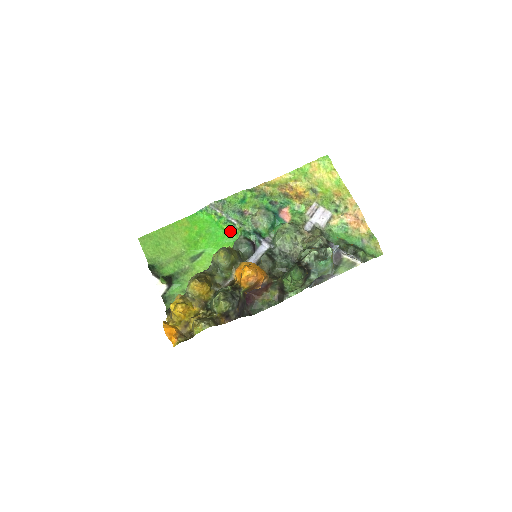
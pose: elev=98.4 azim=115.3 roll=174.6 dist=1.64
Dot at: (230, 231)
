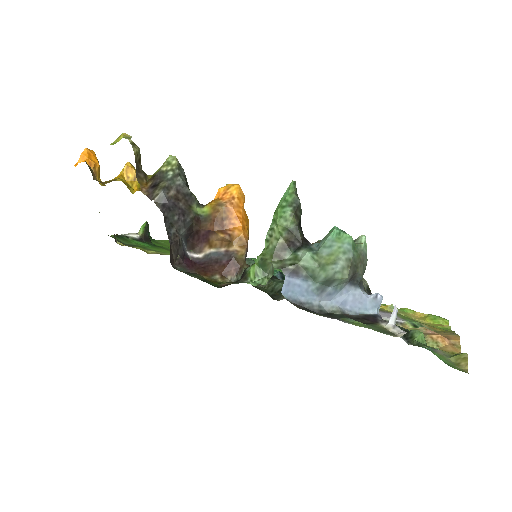
Dot at: occluded
